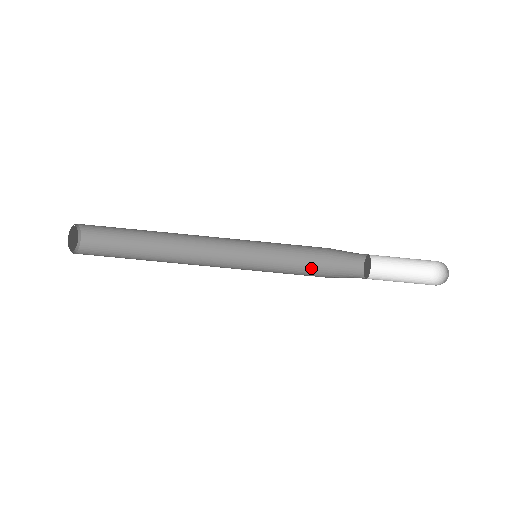
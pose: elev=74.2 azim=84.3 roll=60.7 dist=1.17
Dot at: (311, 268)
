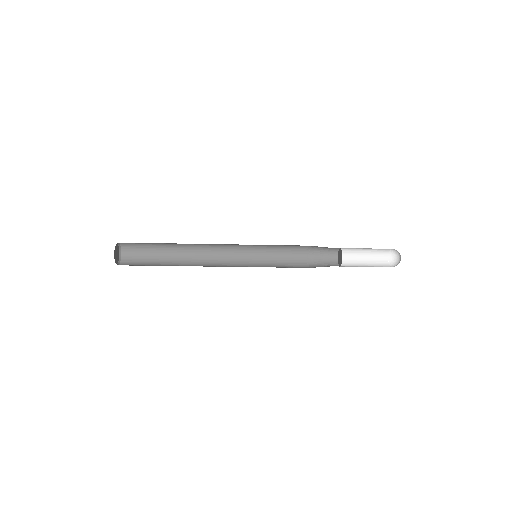
Dot at: (299, 246)
